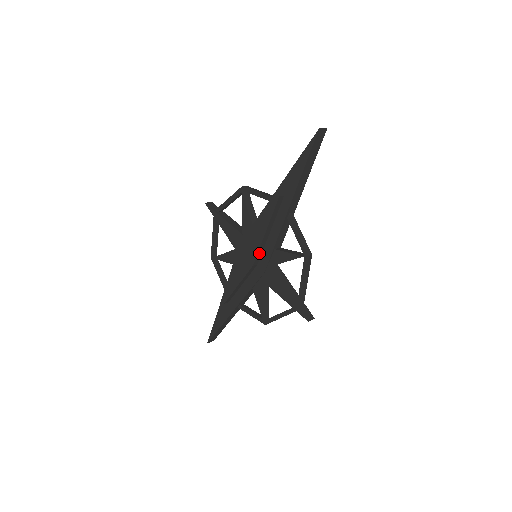
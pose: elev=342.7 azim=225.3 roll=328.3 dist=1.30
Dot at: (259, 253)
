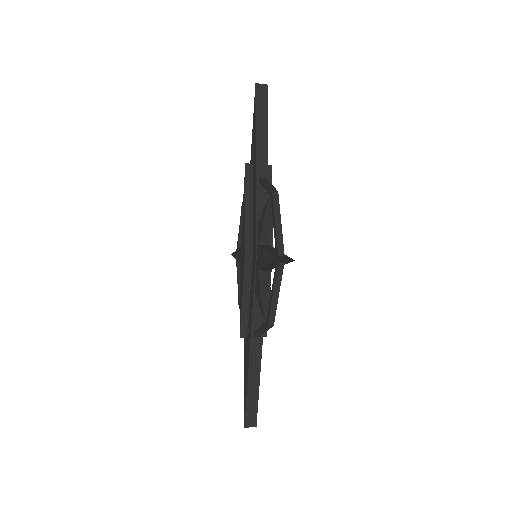
Dot at: (248, 239)
